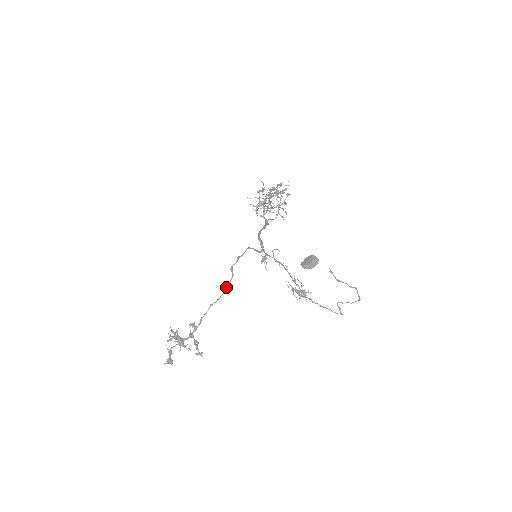
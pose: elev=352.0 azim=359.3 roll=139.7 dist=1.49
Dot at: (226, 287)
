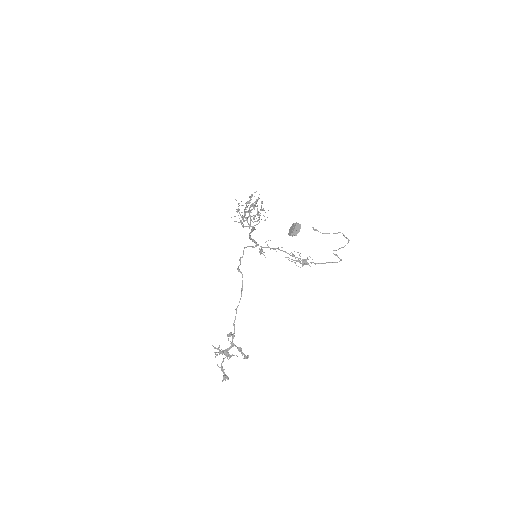
Dot at: (241, 288)
